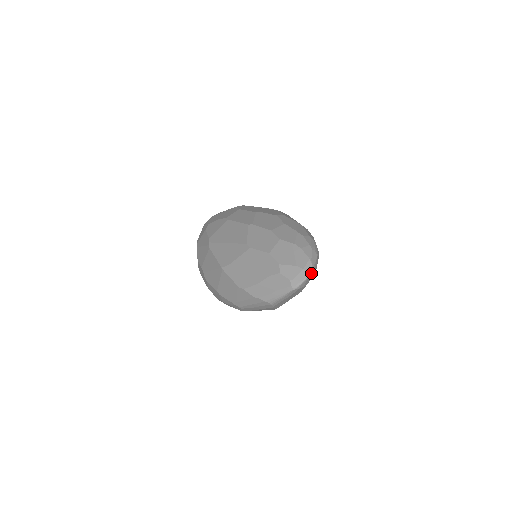
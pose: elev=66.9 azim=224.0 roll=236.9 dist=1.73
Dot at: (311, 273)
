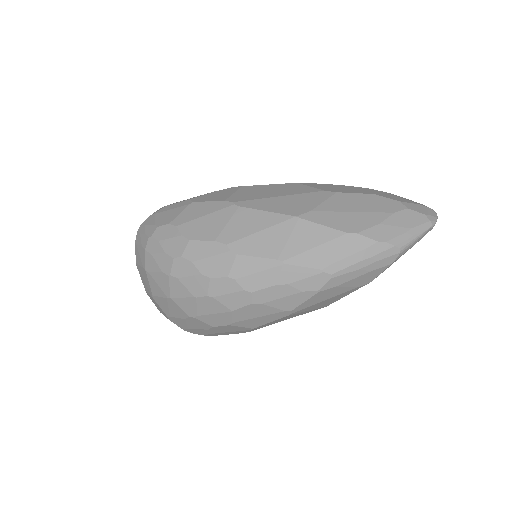
Dot at: occluded
